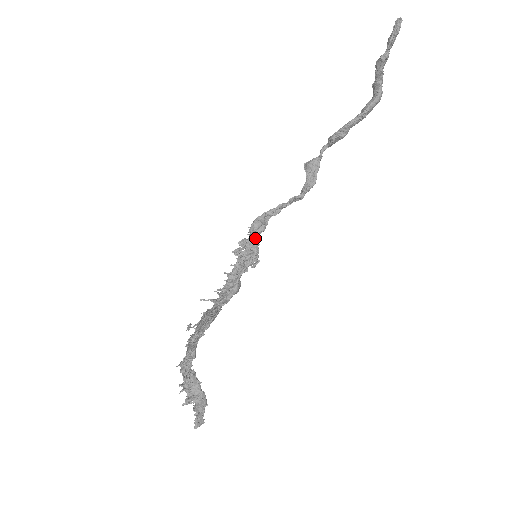
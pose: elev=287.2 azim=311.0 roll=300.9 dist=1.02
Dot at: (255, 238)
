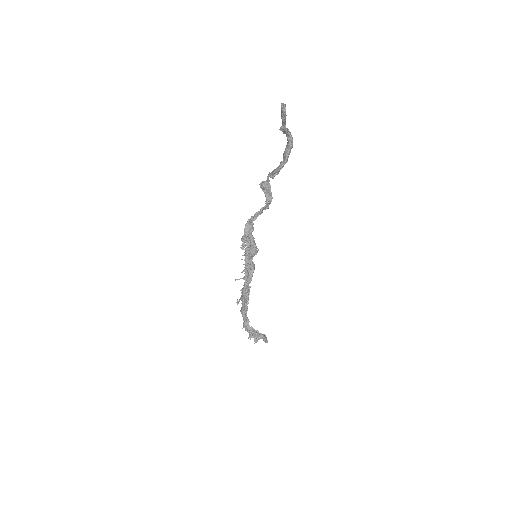
Dot at: (250, 241)
